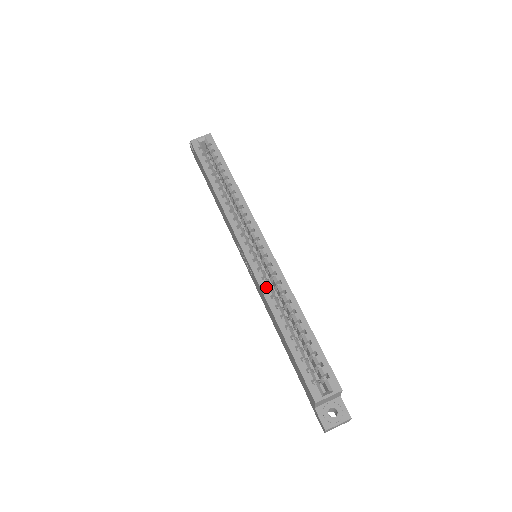
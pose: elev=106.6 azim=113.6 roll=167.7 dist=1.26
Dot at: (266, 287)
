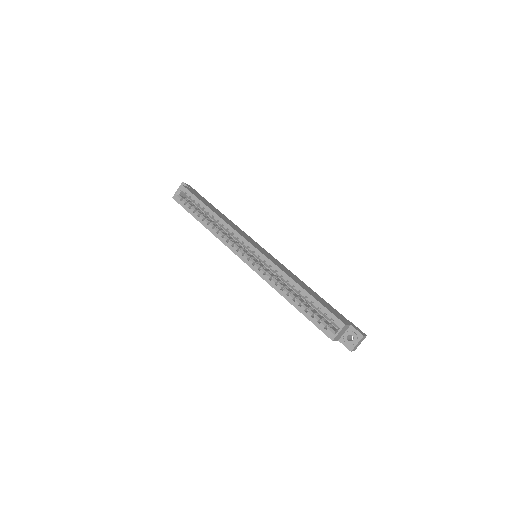
Dot at: (269, 279)
